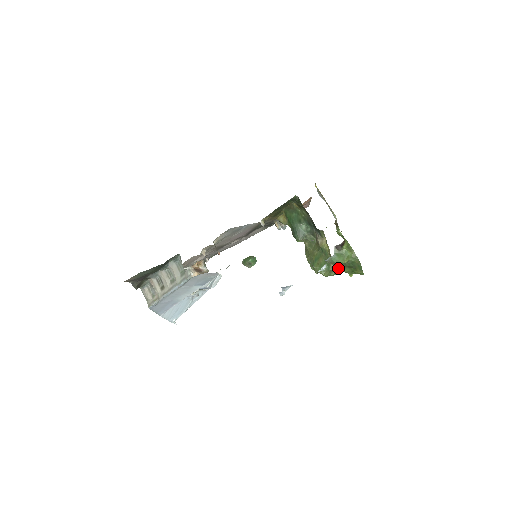
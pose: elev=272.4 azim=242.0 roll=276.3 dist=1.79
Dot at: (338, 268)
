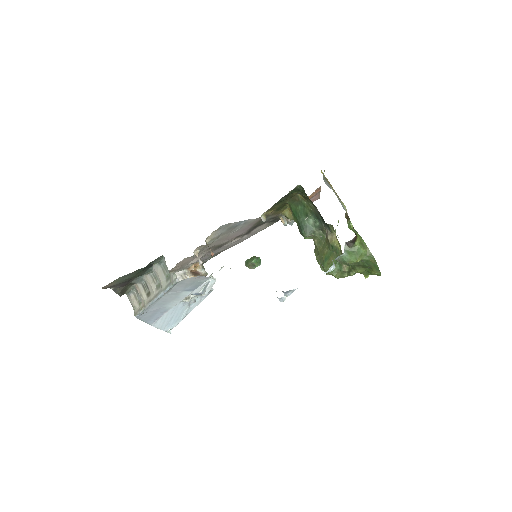
Dot at: occluded
